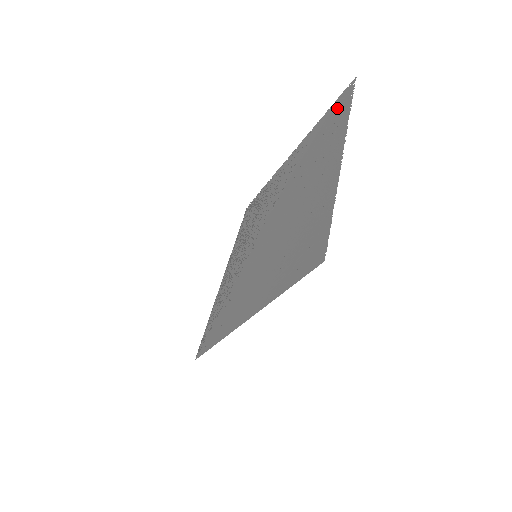
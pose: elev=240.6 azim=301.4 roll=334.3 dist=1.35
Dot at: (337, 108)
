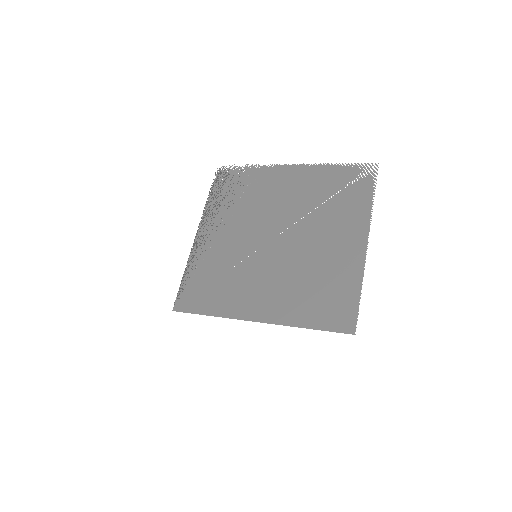
Dot at: (356, 177)
